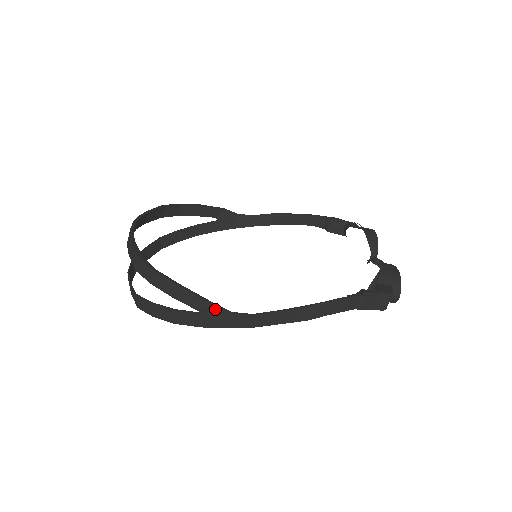
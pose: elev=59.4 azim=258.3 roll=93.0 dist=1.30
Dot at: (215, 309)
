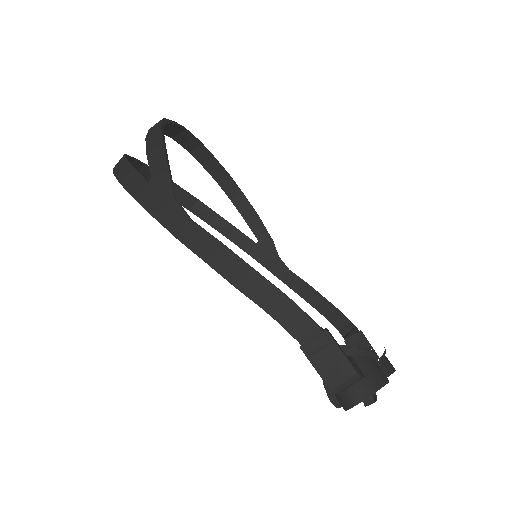
Dot at: (166, 183)
